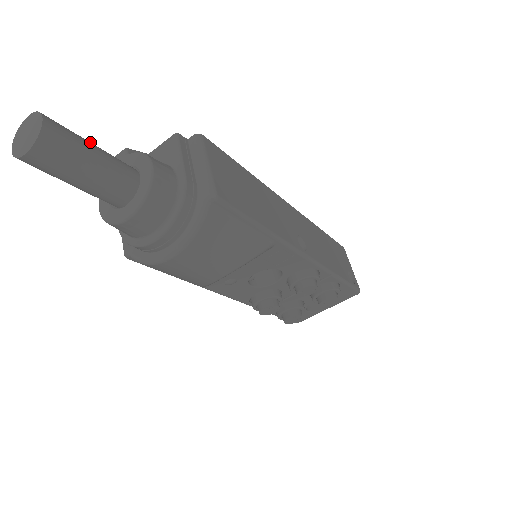
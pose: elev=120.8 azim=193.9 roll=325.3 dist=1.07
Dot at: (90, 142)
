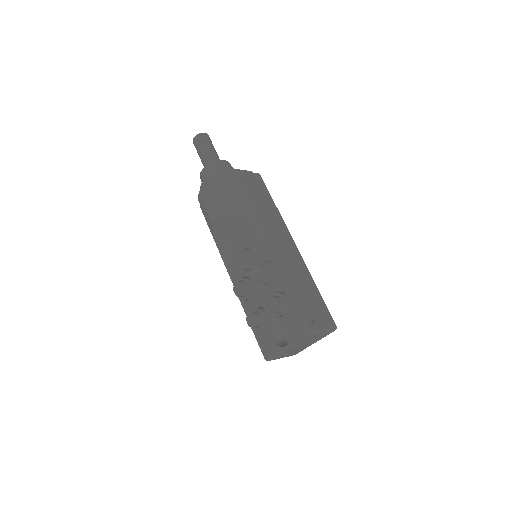
Dot at: (215, 150)
